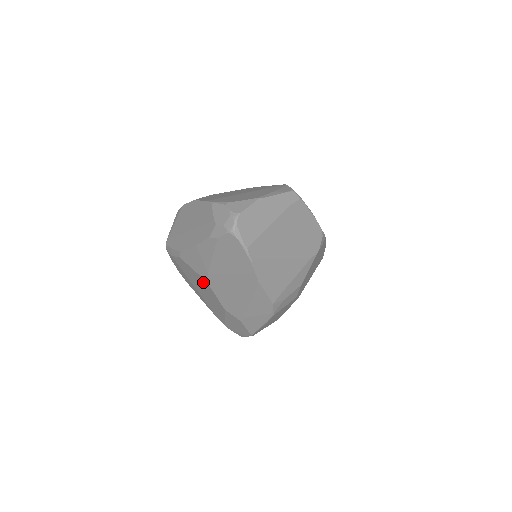
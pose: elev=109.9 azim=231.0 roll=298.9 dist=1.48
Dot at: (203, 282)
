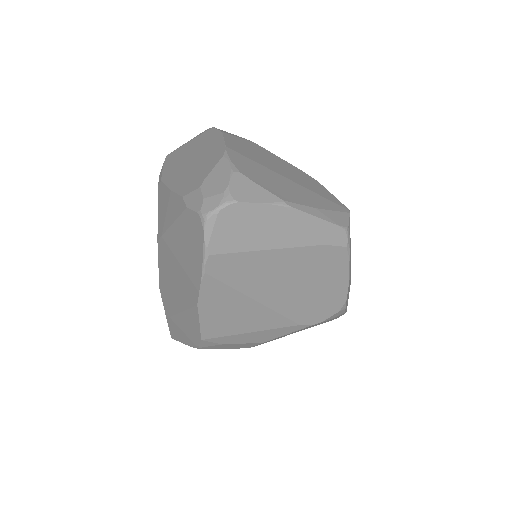
Dot at: occluded
